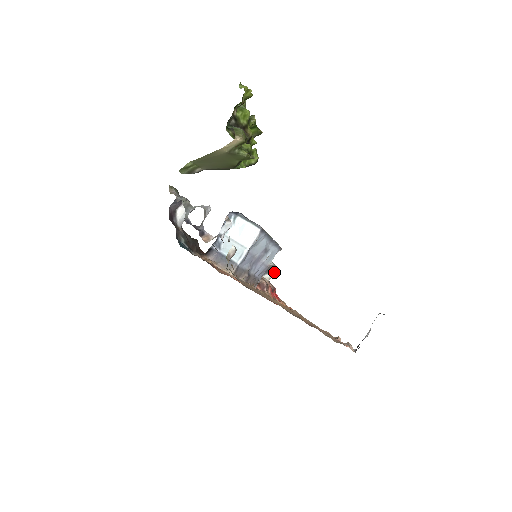
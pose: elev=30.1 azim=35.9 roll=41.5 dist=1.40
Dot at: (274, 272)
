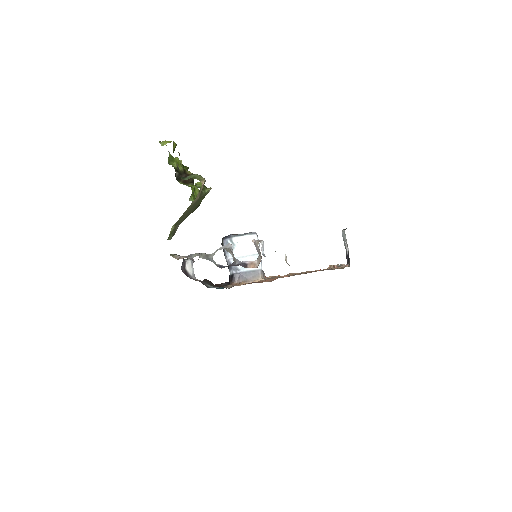
Dot at: occluded
